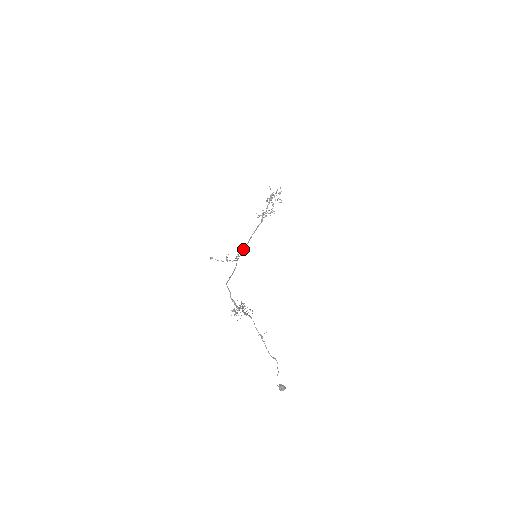
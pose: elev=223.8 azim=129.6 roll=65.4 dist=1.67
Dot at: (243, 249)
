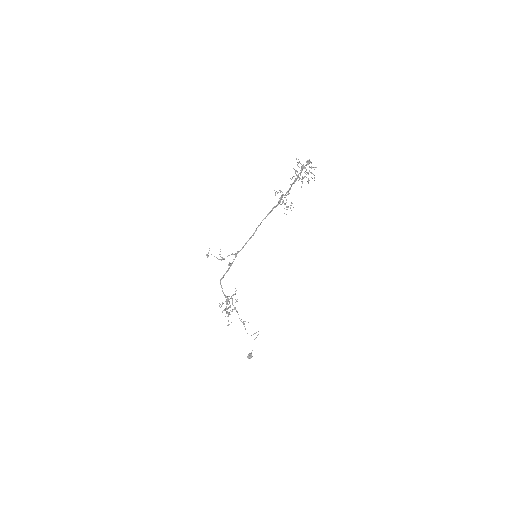
Dot at: (244, 245)
